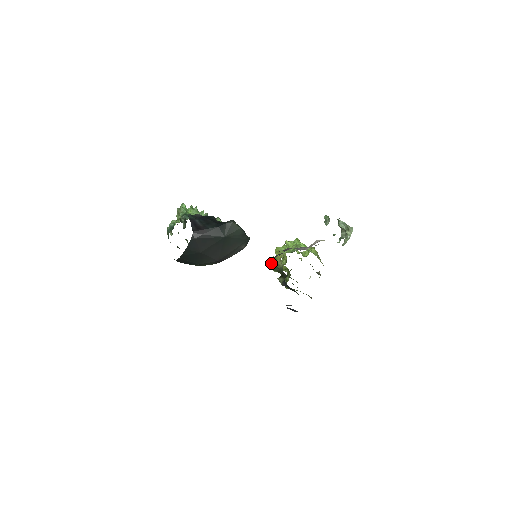
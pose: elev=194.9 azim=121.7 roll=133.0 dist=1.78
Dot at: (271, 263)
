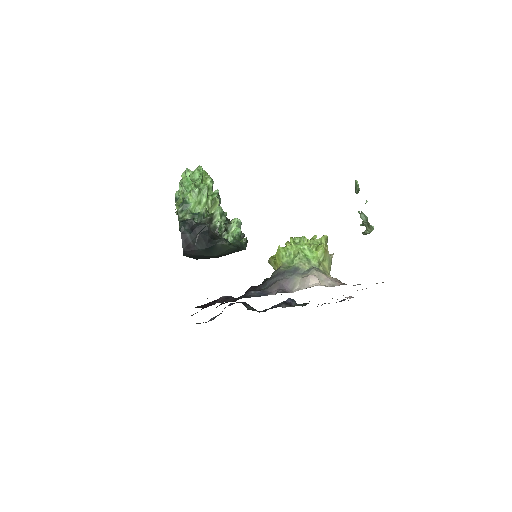
Dot at: (271, 265)
